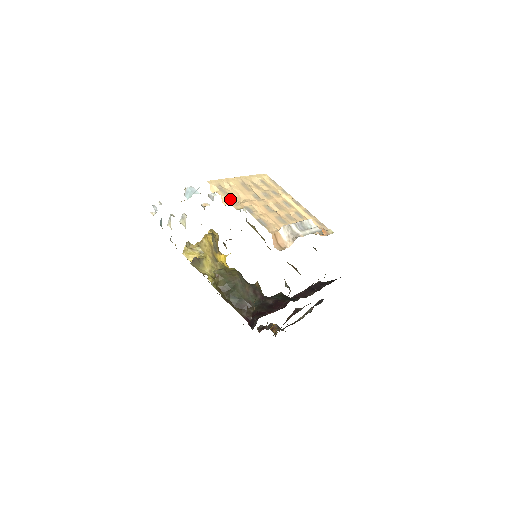
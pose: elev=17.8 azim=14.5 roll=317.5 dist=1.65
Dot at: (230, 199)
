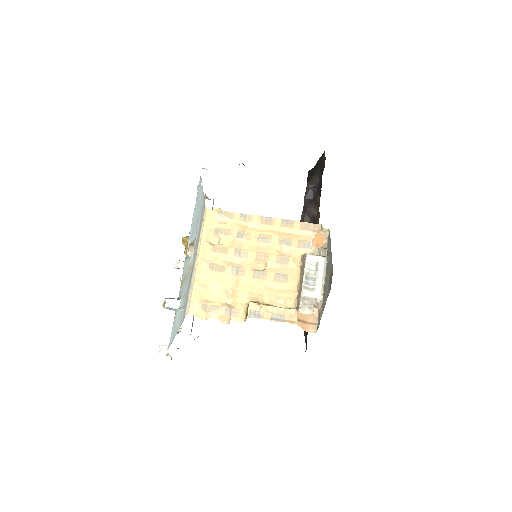
Dot at: (226, 313)
